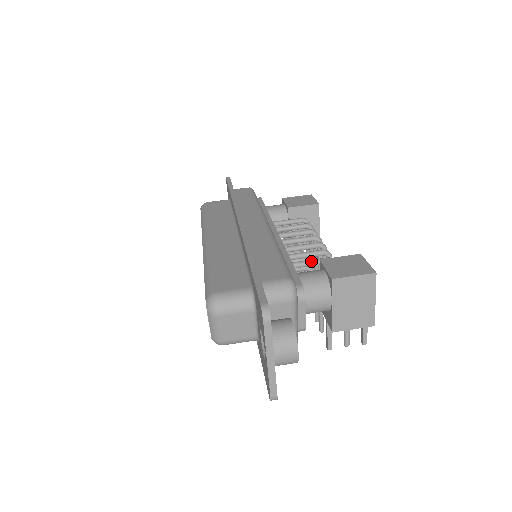
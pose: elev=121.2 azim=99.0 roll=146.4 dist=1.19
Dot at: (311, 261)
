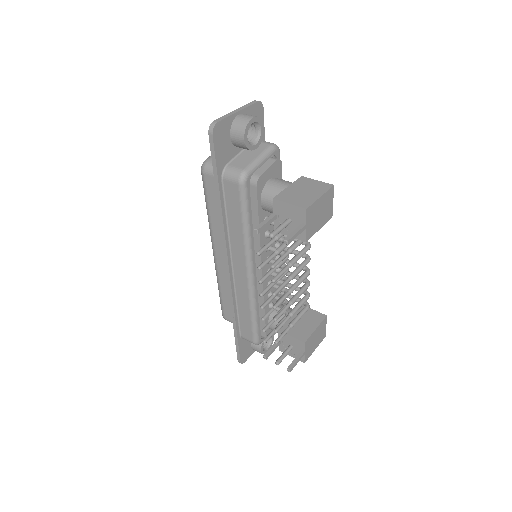
Dot at: occluded
